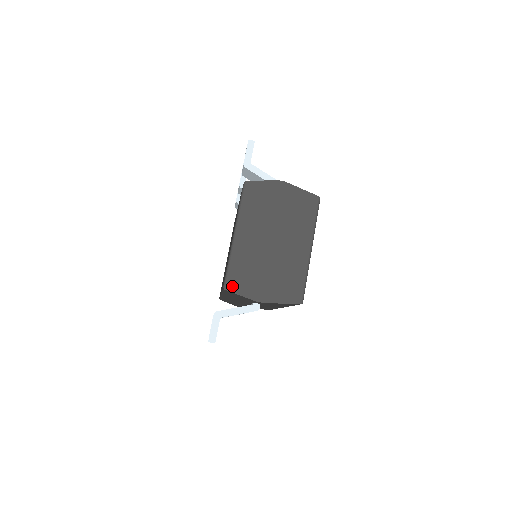
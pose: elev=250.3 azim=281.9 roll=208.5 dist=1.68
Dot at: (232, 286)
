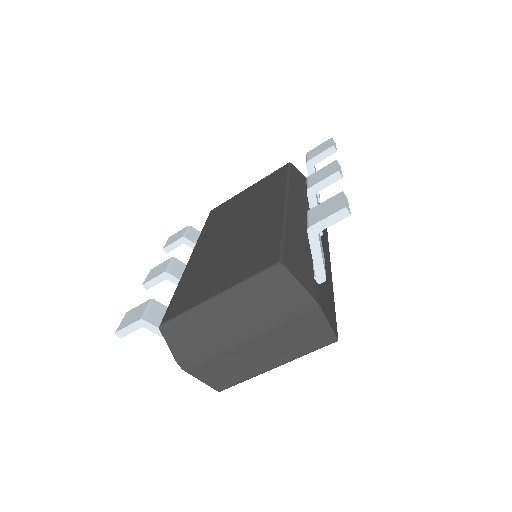
Dot at: (169, 333)
